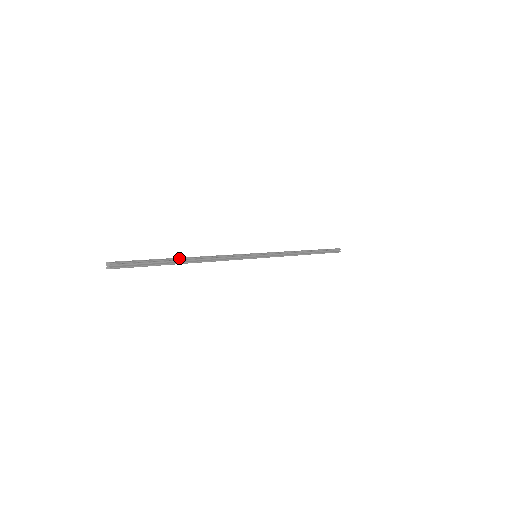
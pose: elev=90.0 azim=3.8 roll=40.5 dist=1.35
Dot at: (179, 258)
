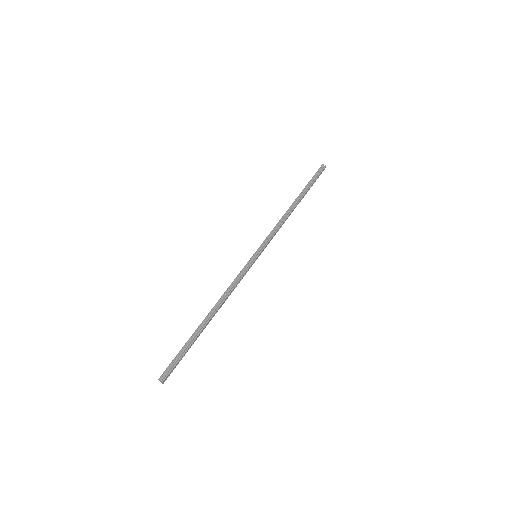
Dot at: (200, 325)
